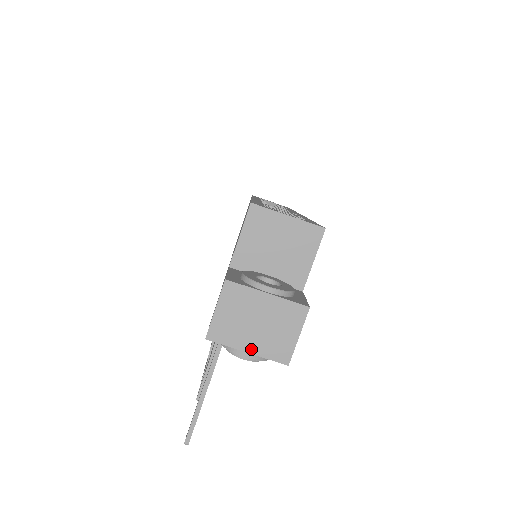
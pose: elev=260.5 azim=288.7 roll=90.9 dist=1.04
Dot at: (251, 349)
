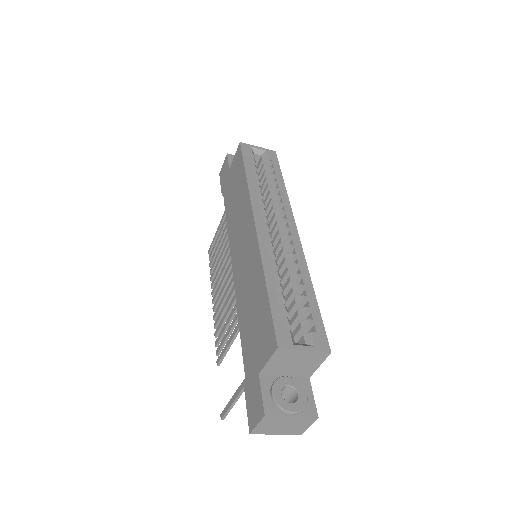
Dot at: (278, 433)
